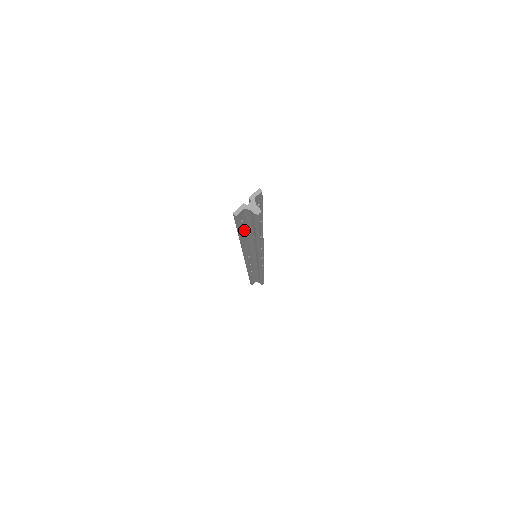
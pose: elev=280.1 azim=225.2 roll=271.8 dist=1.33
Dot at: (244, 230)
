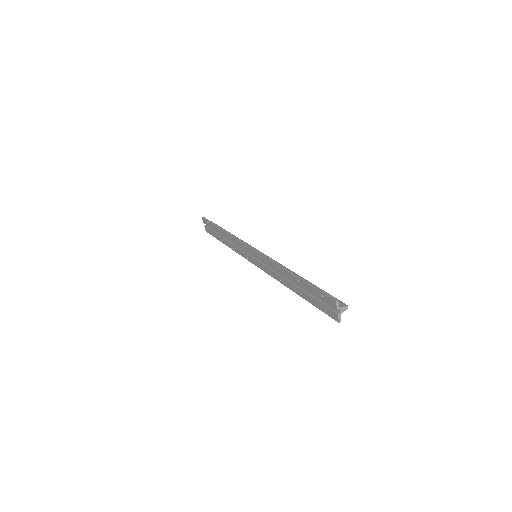
Dot at: (311, 298)
